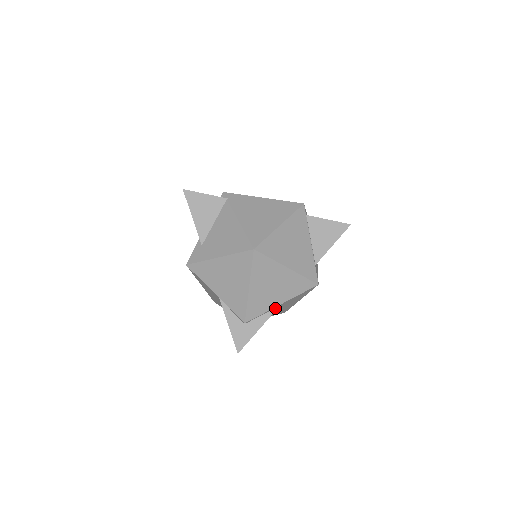
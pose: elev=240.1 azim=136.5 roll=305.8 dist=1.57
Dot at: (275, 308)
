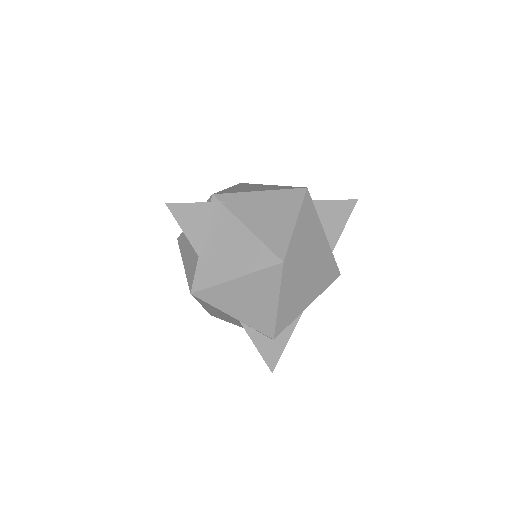
Dot at: occluded
